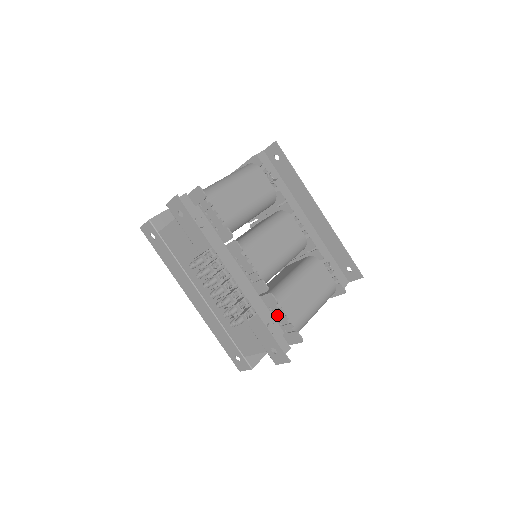
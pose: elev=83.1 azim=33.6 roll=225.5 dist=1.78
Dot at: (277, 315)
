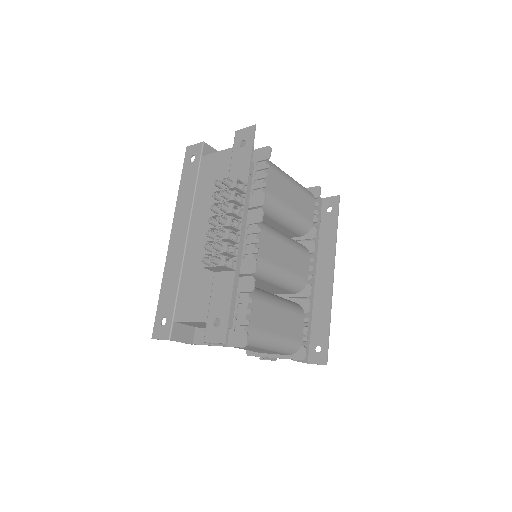
Dot at: (240, 305)
